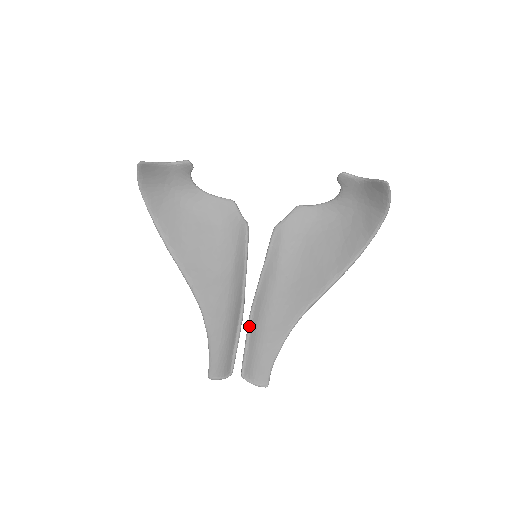
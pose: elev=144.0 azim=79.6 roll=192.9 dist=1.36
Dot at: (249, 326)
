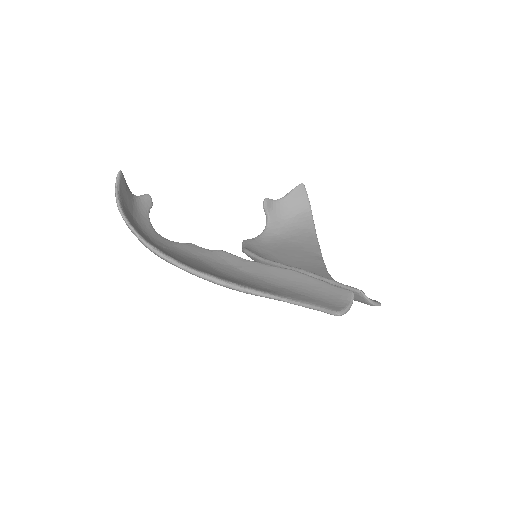
Dot at: (316, 274)
